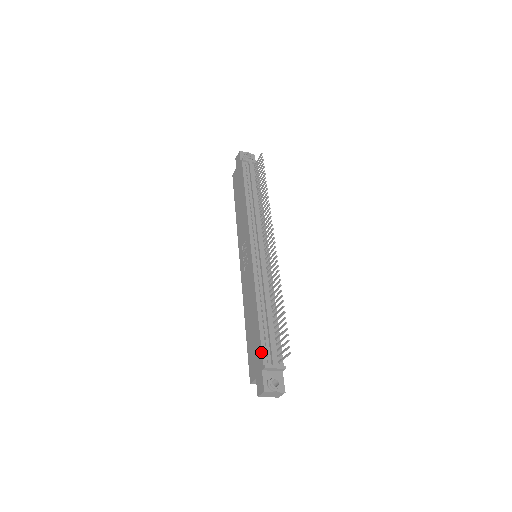
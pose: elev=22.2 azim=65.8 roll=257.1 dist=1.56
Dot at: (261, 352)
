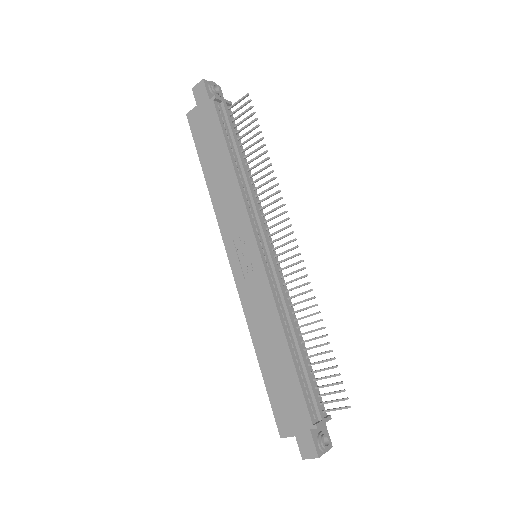
Dot at: (306, 406)
